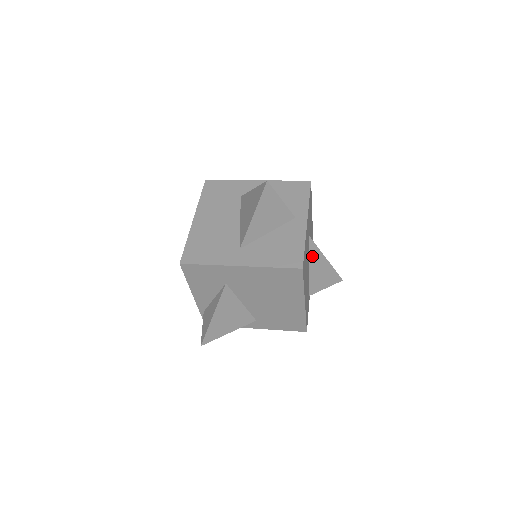
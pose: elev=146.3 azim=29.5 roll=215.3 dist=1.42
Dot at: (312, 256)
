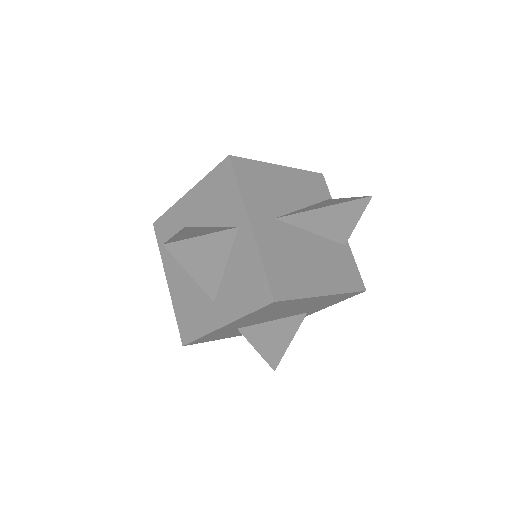
Dot at: (304, 224)
